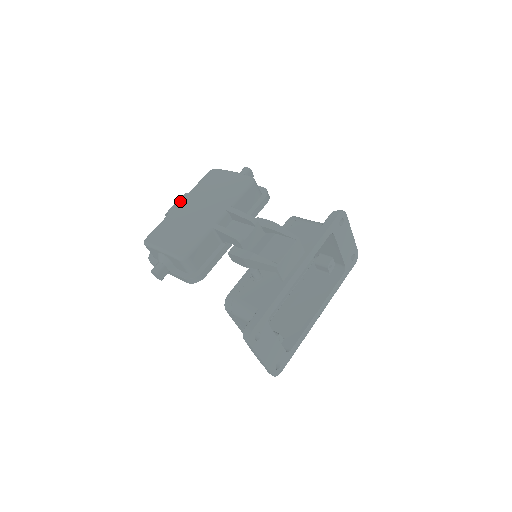
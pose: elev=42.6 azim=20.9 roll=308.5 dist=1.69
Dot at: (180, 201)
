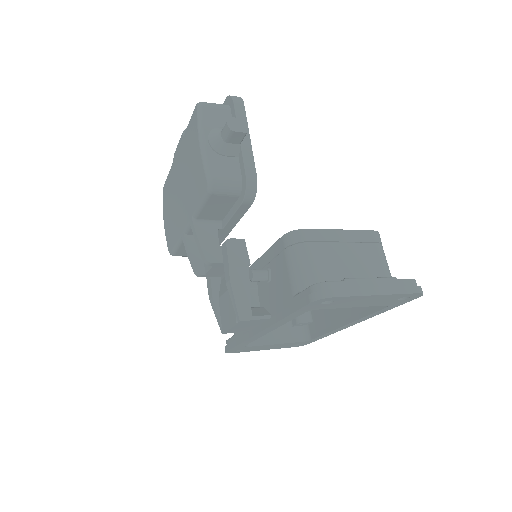
Dot at: (178, 147)
